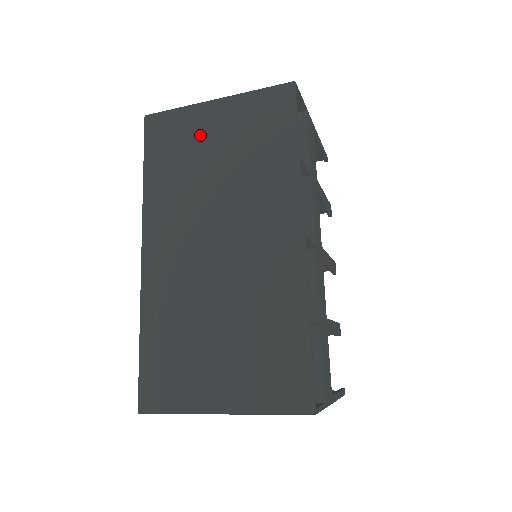
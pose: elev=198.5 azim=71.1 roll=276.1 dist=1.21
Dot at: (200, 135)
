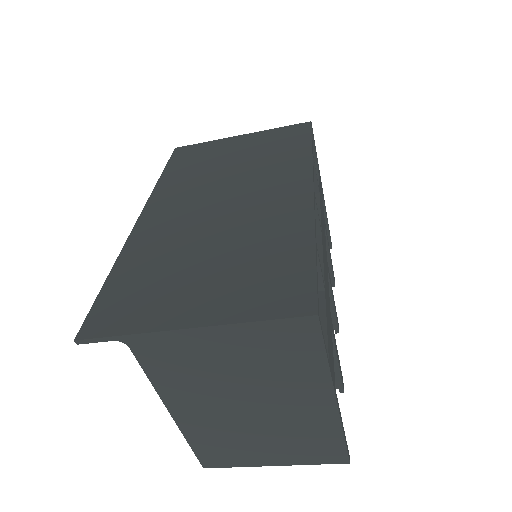
Dot at: (222, 151)
